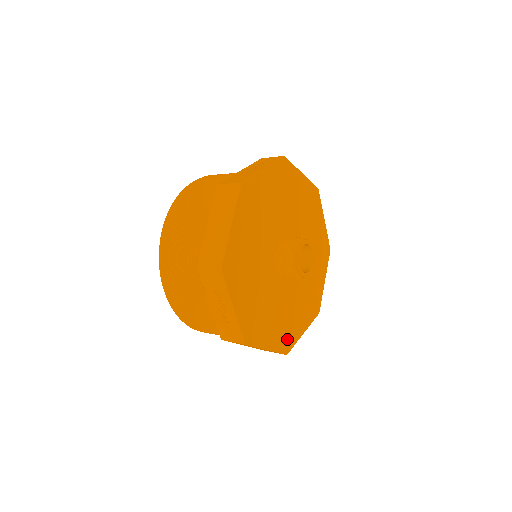
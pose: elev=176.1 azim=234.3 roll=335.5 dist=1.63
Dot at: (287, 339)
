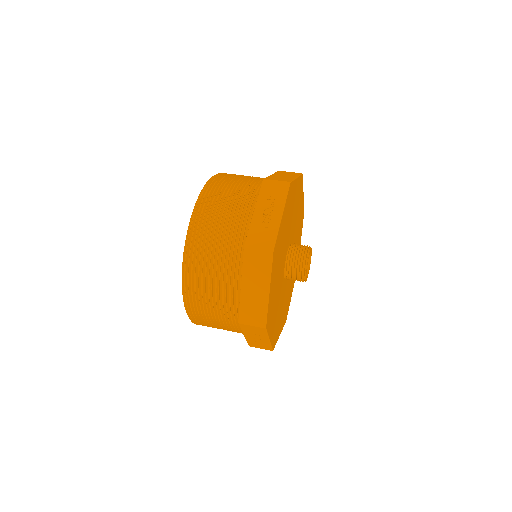
Dot at: (286, 312)
